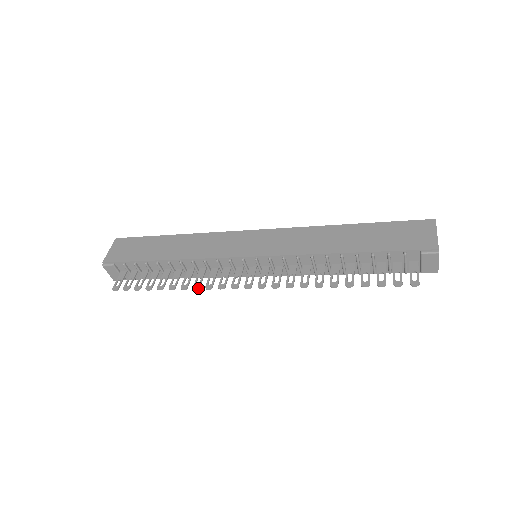
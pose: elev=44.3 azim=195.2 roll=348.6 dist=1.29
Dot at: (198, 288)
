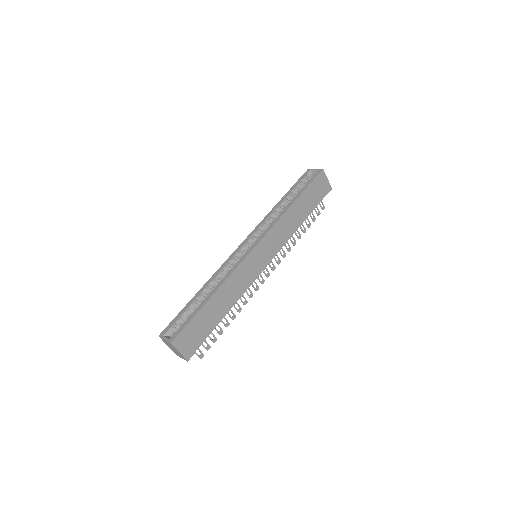
Dot at: occluded
